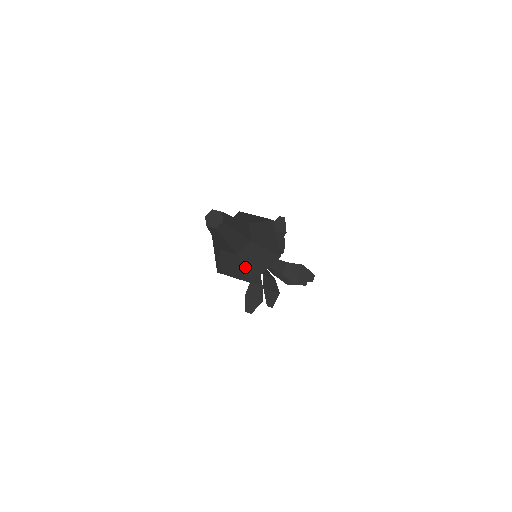
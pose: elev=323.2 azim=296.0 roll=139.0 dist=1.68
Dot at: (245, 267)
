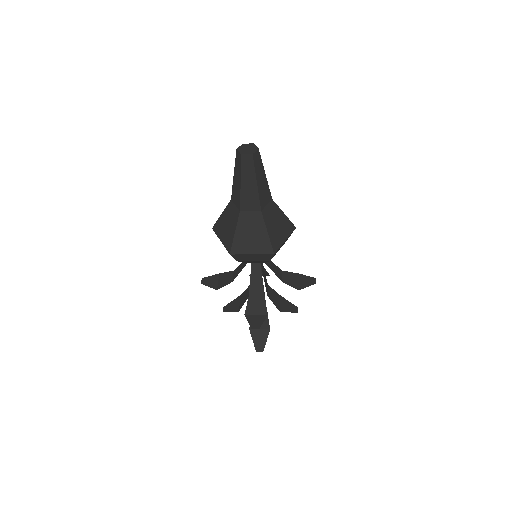
Dot at: (268, 230)
